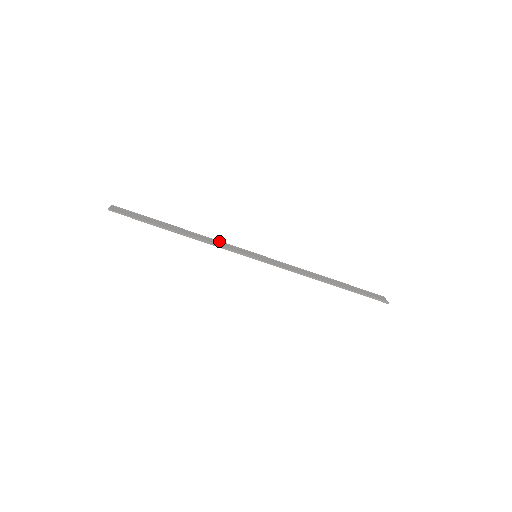
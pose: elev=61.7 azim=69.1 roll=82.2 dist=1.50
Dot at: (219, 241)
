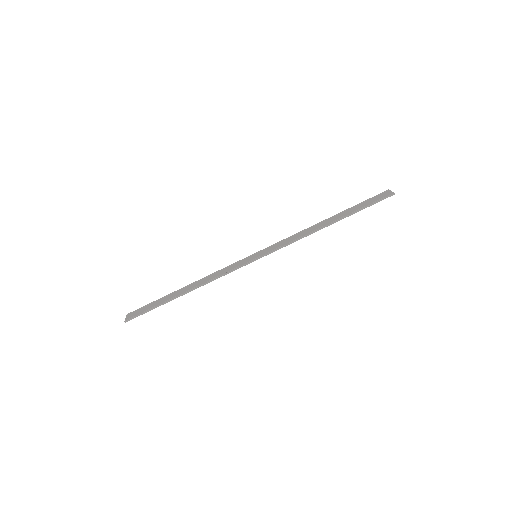
Dot at: (220, 270)
